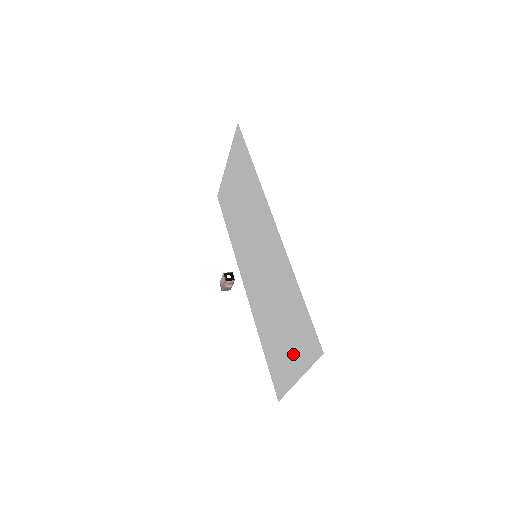
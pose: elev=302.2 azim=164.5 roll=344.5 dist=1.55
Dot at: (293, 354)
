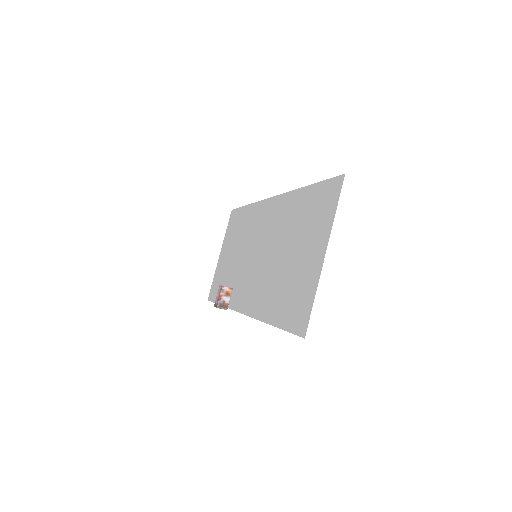
Dot at: (313, 245)
